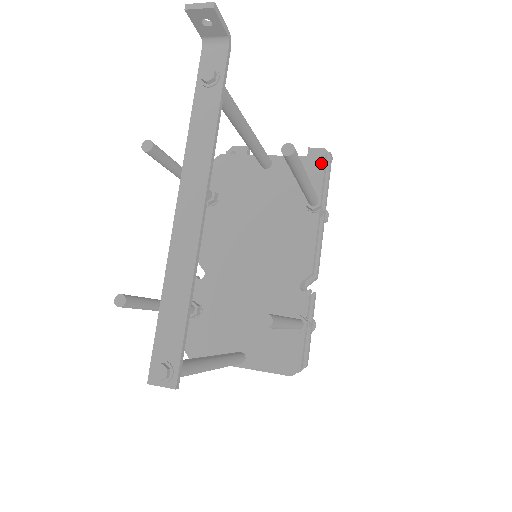
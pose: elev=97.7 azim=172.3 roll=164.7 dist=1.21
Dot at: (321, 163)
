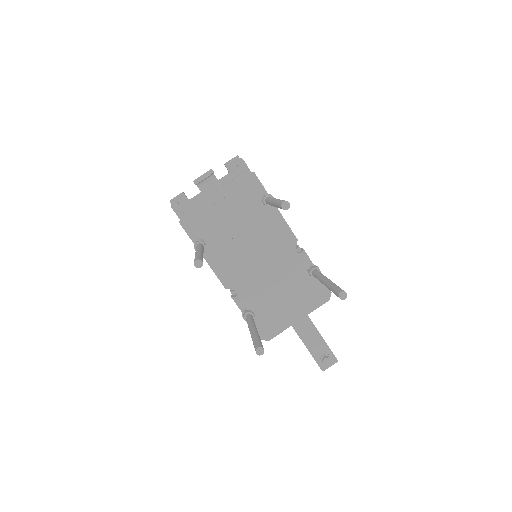
Dot at: (251, 173)
